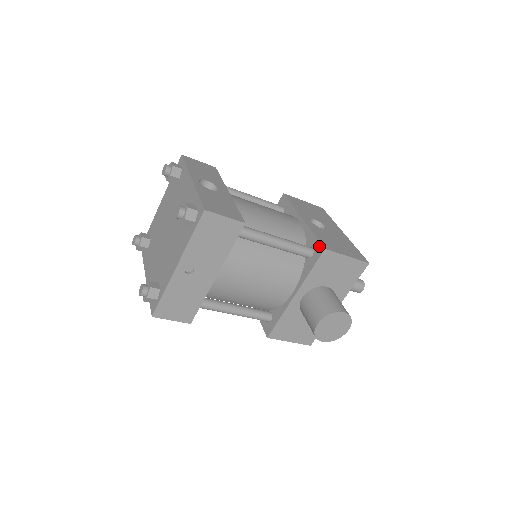
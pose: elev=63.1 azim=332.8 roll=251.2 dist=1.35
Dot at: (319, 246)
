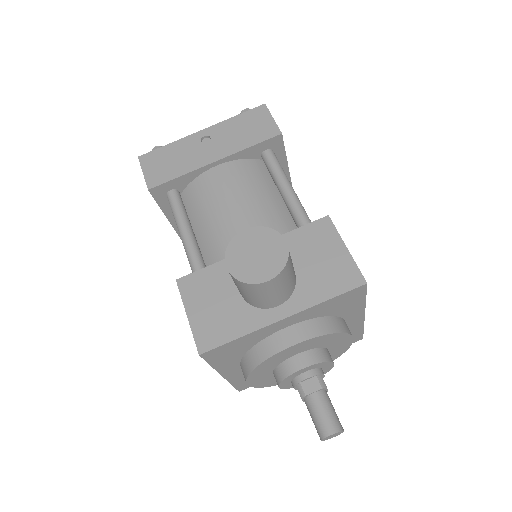
Dot at: occluded
